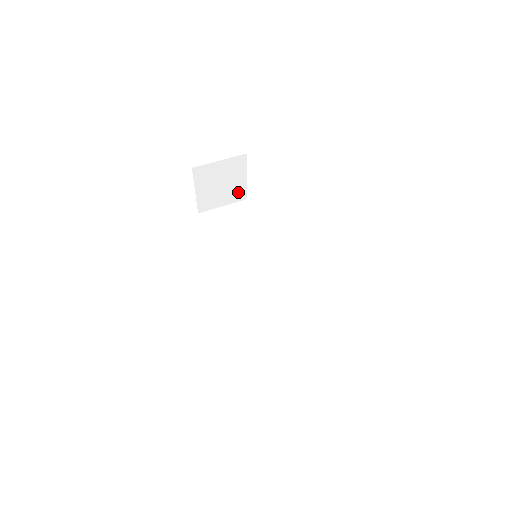
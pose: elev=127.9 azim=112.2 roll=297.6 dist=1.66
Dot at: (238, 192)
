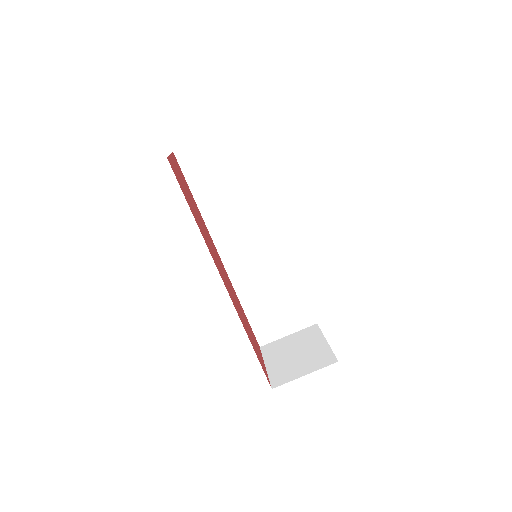
Dot at: occluded
